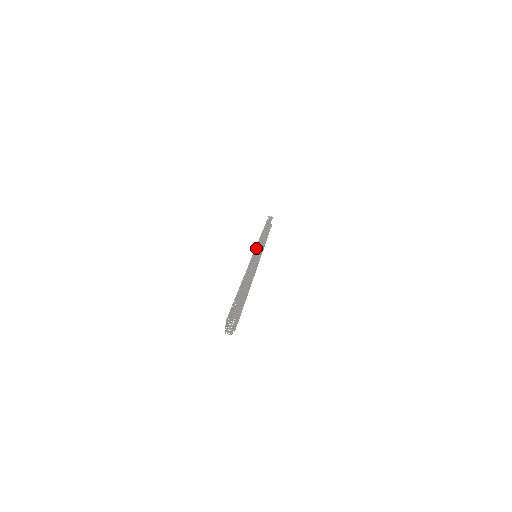
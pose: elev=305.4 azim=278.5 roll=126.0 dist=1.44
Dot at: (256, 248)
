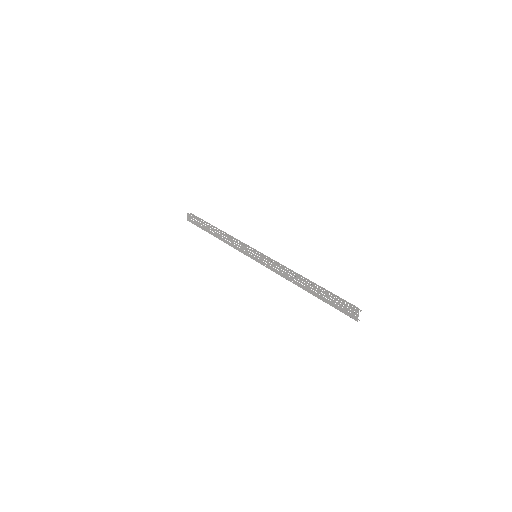
Dot at: (251, 249)
